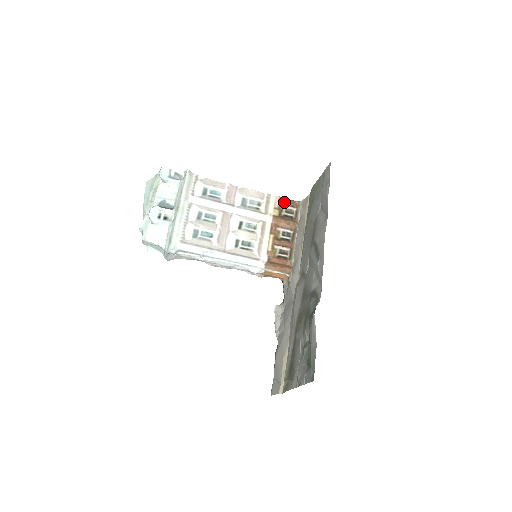
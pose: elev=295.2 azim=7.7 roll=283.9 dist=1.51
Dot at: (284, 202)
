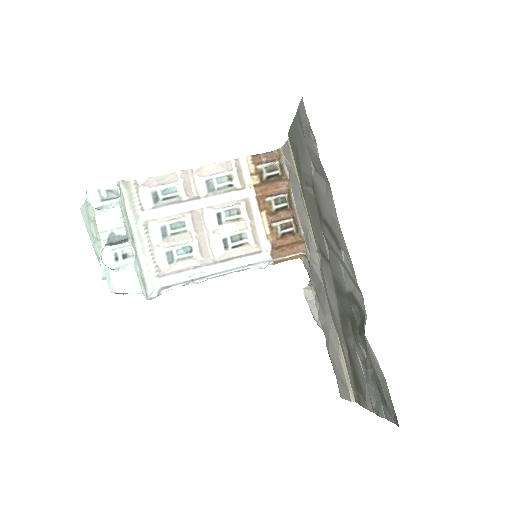
Dot at: (259, 160)
